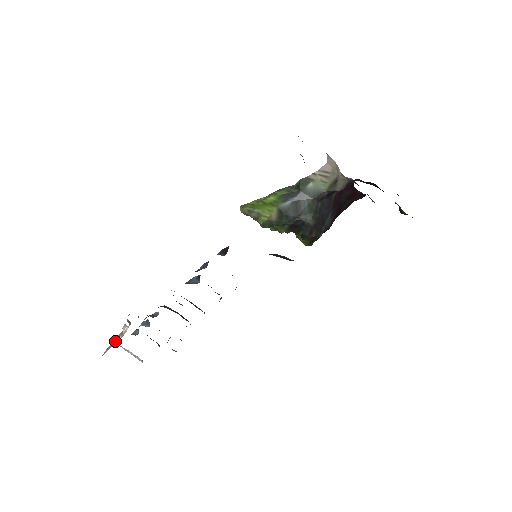
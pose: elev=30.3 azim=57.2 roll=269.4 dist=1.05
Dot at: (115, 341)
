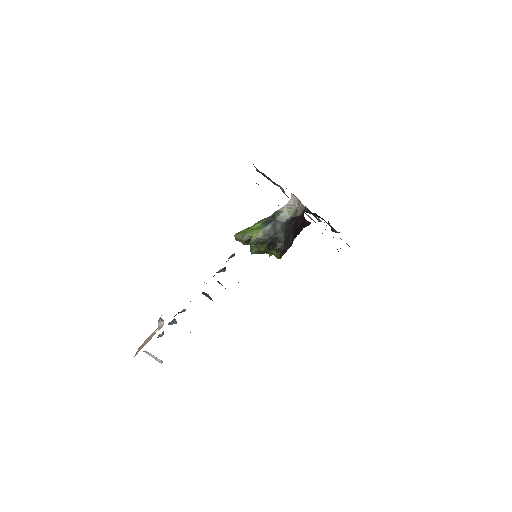
Dot at: (149, 339)
